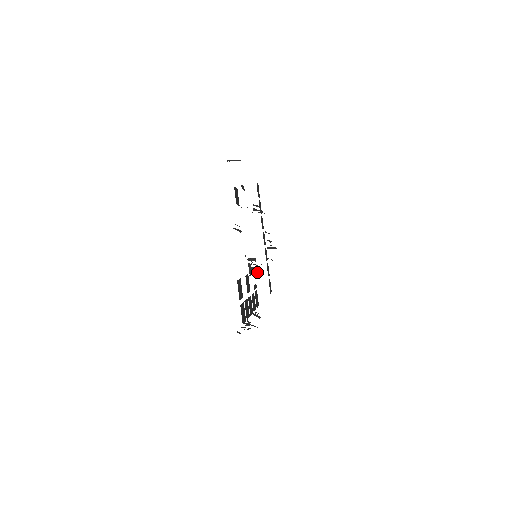
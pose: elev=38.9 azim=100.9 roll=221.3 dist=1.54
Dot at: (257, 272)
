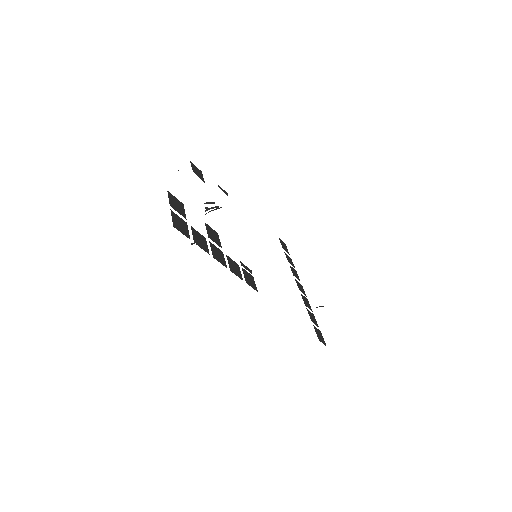
Dot at: occluded
